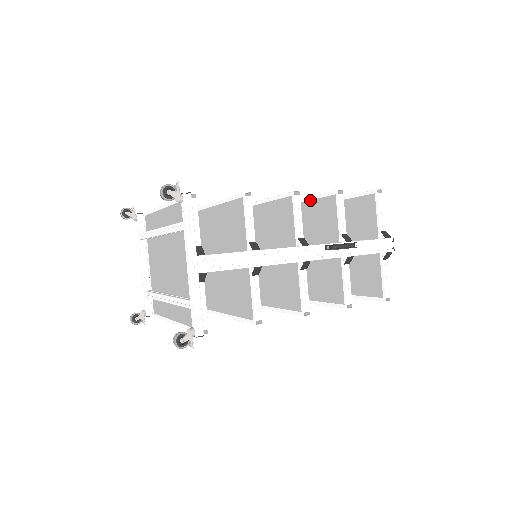
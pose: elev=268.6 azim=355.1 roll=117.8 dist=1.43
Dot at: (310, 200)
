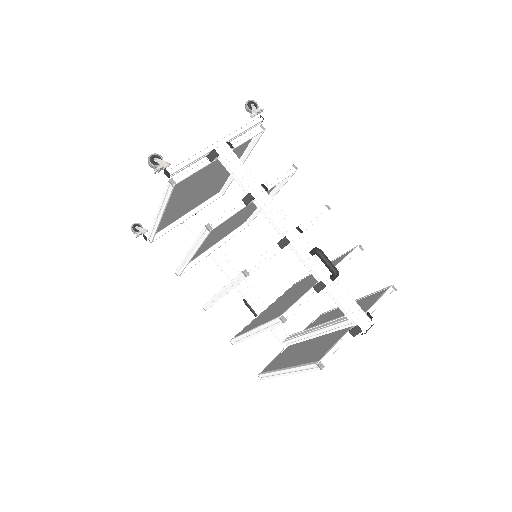
Dot at: (334, 260)
